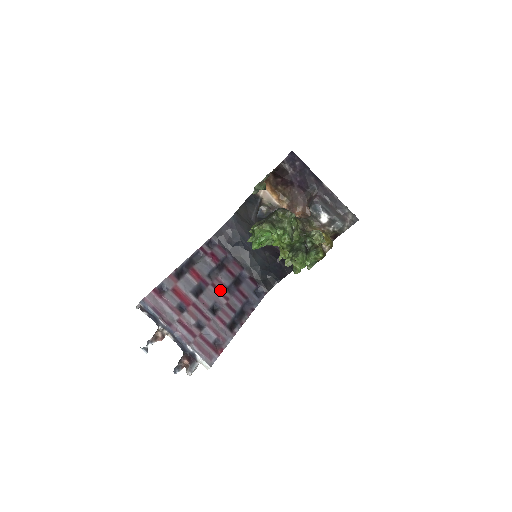
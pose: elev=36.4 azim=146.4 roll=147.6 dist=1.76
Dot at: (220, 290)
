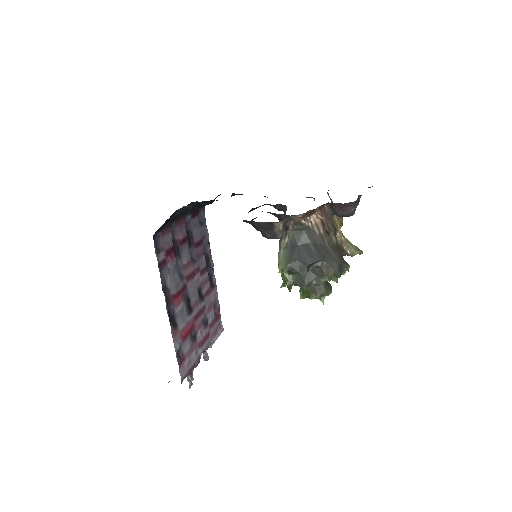
Dot at: (192, 273)
